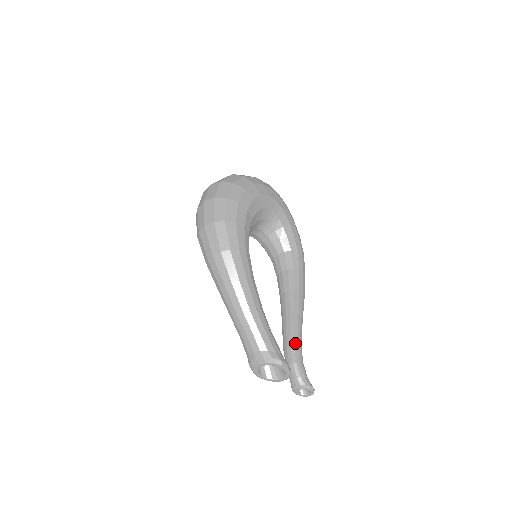
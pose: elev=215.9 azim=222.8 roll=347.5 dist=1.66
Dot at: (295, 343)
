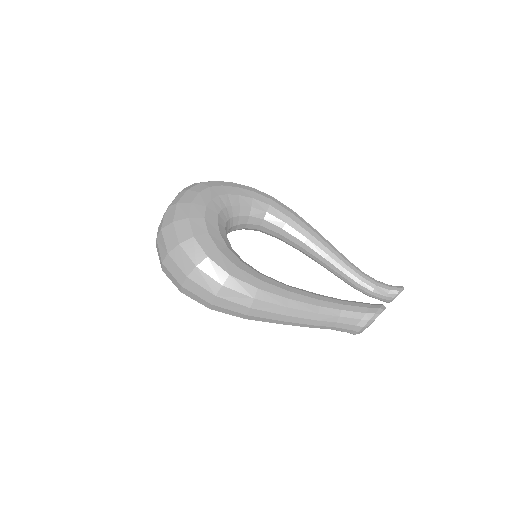
Dot at: (357, 277)
